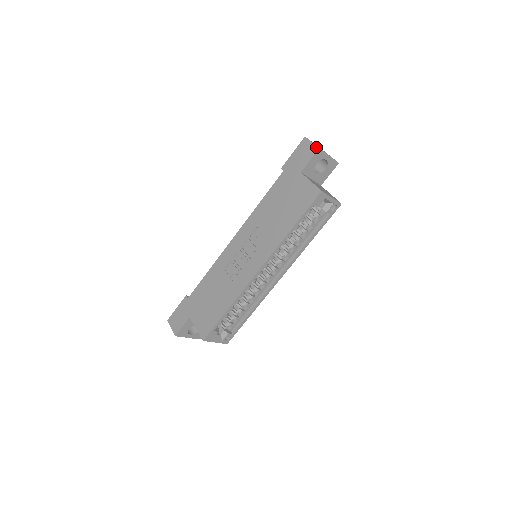
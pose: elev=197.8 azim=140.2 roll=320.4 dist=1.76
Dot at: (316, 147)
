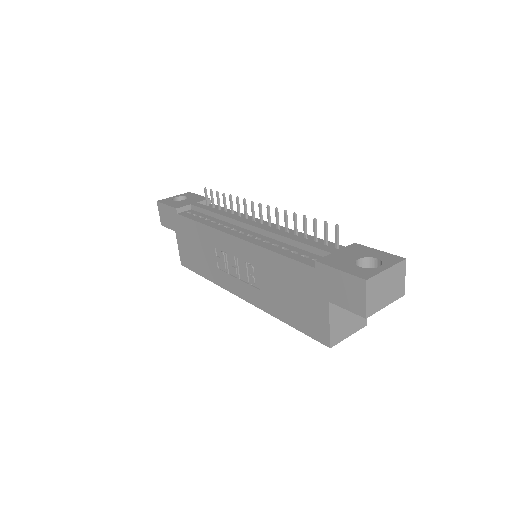
Dot at: (364, 312)
